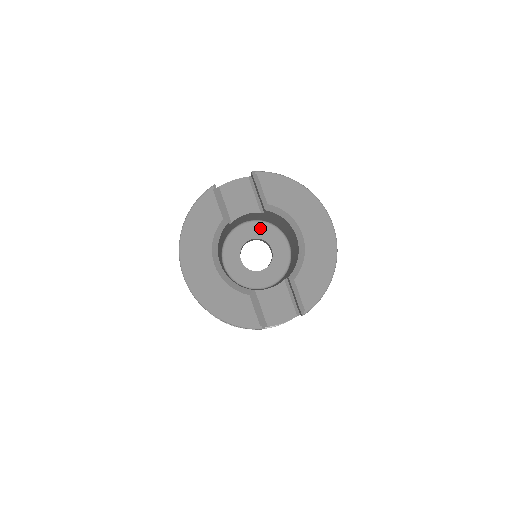
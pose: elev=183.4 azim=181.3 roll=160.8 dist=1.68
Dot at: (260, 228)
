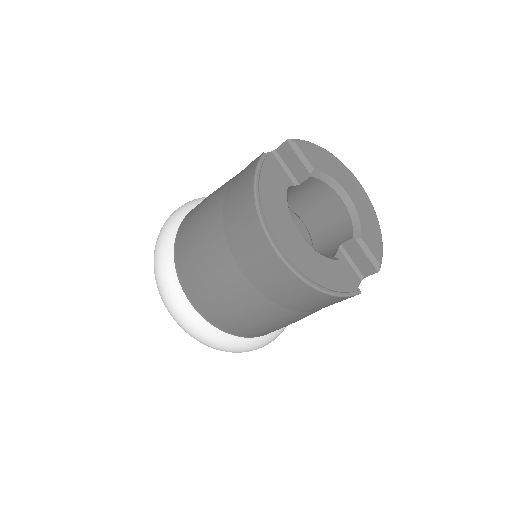
Dot at: occluded
